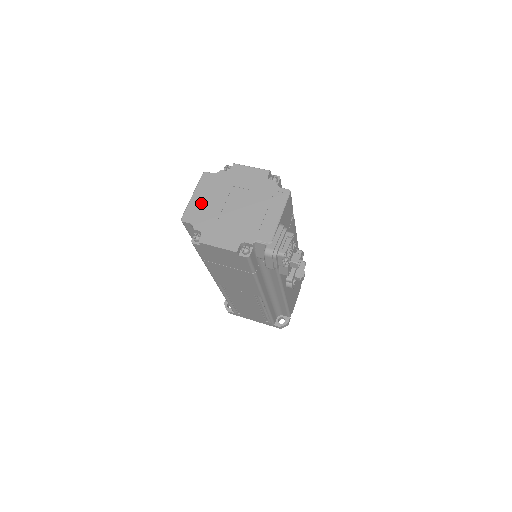
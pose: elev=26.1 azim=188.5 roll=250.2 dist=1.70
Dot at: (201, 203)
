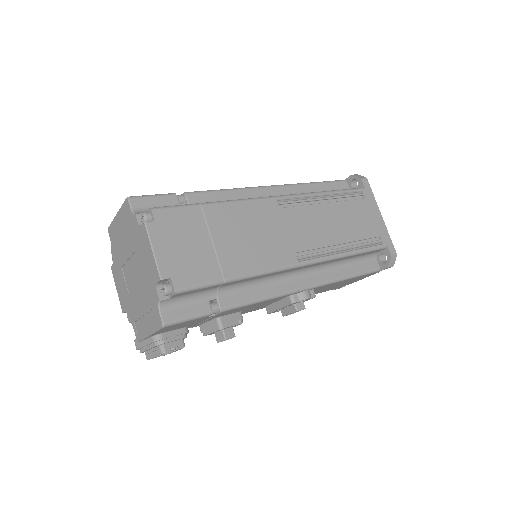
Dot at: (118, 233)
